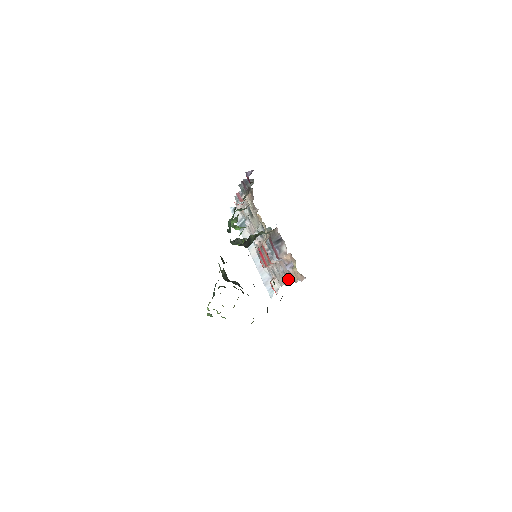
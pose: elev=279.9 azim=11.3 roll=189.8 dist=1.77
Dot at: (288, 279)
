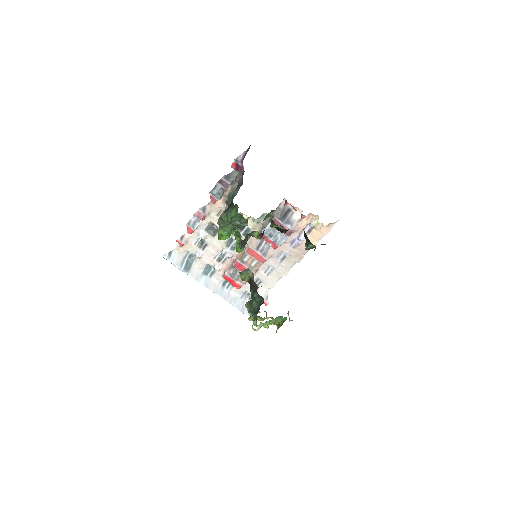
Dot at: (294, 259)
